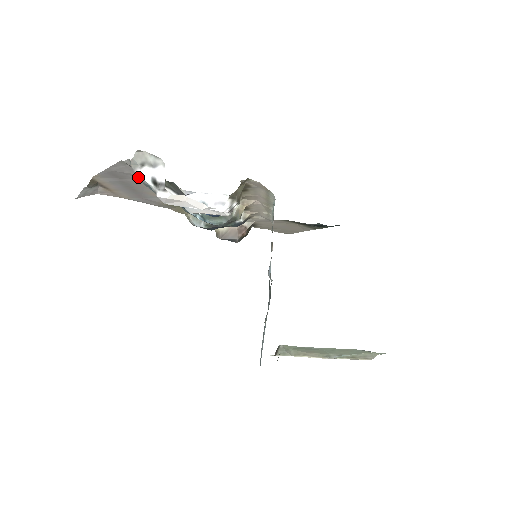
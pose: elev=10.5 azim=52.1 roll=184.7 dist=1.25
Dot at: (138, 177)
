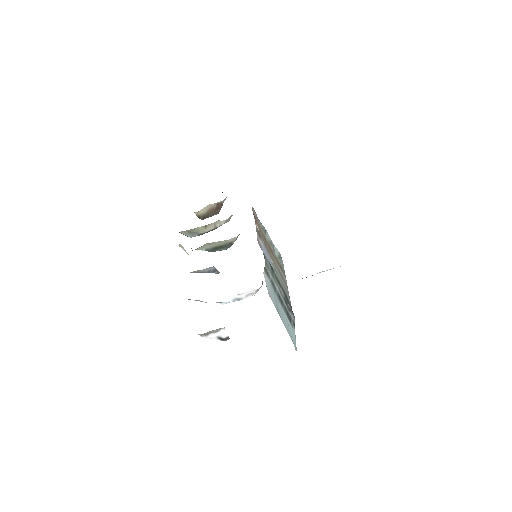
Dot at: occluded
